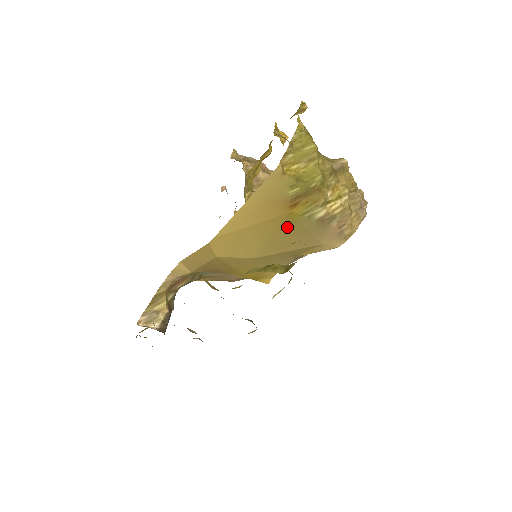
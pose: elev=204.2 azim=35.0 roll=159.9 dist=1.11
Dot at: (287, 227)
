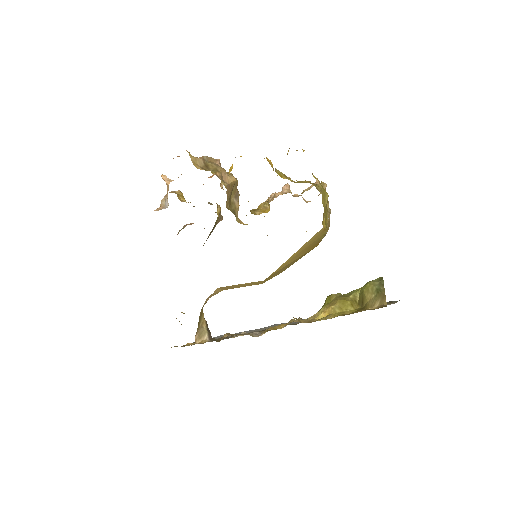
Dot at: occluded
